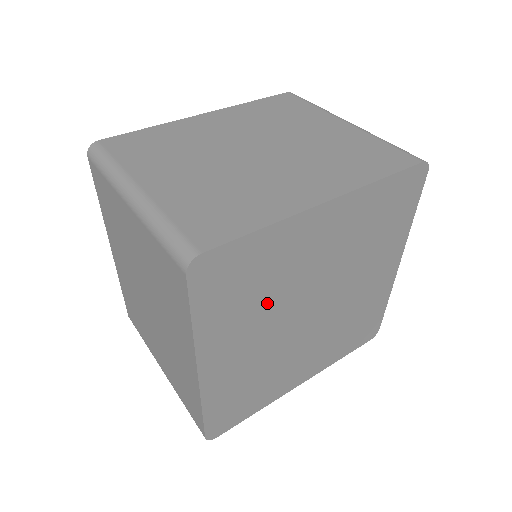
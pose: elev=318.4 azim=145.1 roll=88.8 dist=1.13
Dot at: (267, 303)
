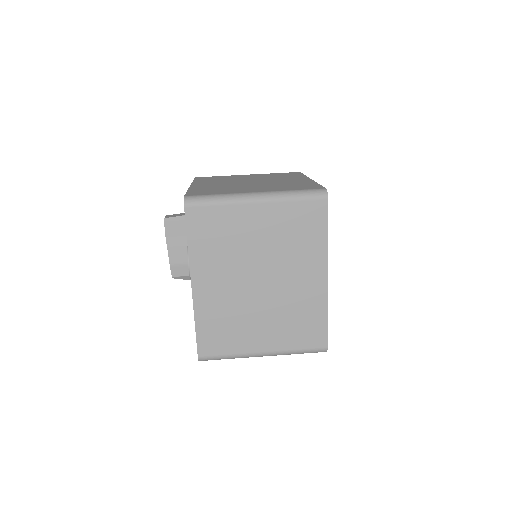
Dot at: occluded
